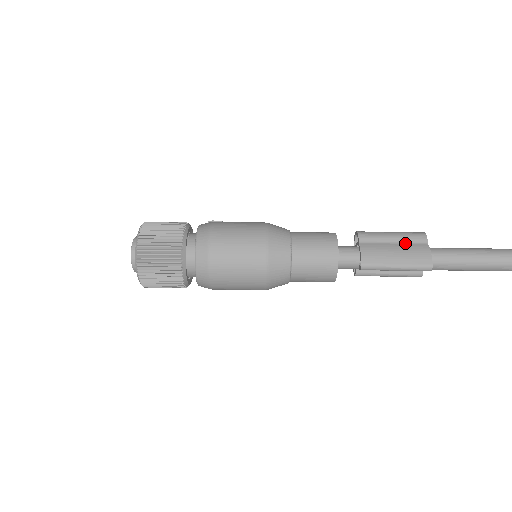
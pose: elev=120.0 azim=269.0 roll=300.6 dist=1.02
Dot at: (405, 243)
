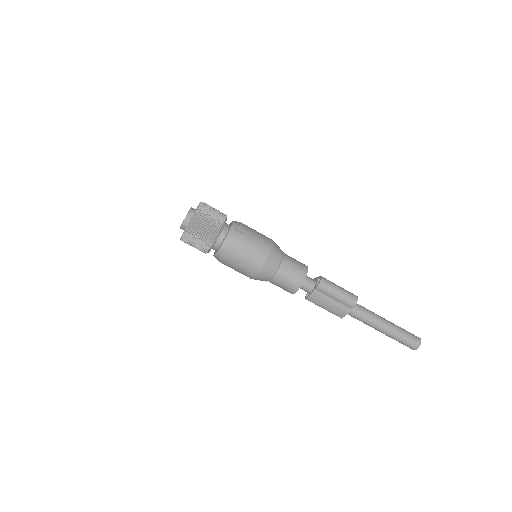
Dot at: (339, 303)
